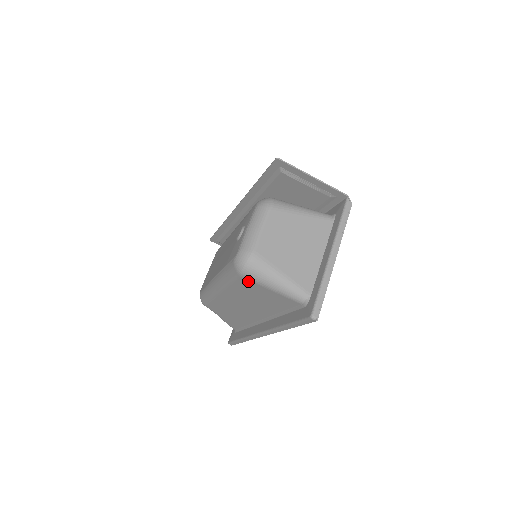
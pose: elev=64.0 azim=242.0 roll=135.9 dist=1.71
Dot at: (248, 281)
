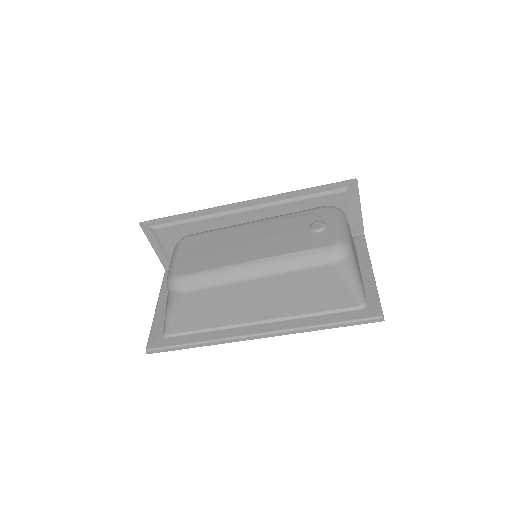
Dot at: (334, 271)
